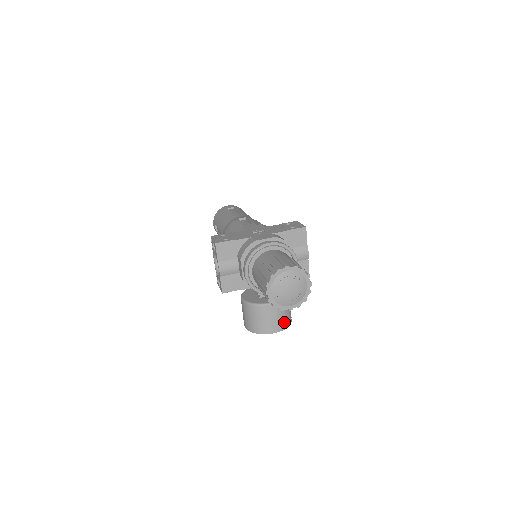
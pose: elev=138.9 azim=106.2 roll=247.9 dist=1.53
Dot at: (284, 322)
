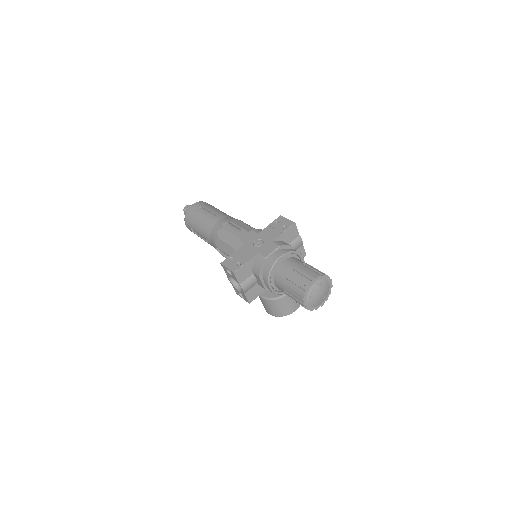
Dot at: occluded
